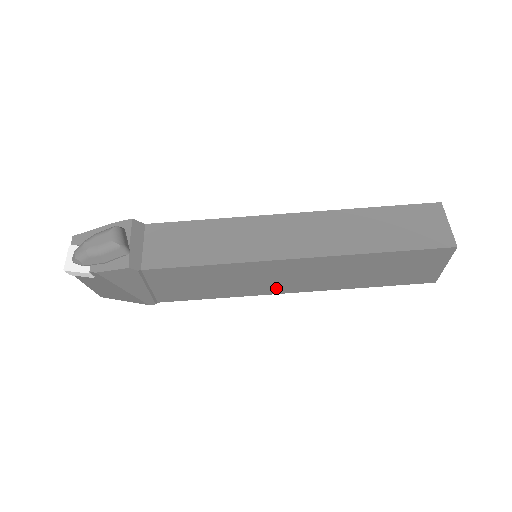
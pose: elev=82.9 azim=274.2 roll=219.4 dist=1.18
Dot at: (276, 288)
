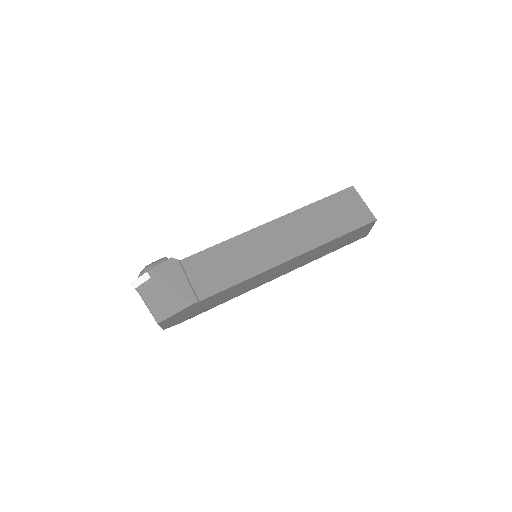
Dot at: (276, 257)
